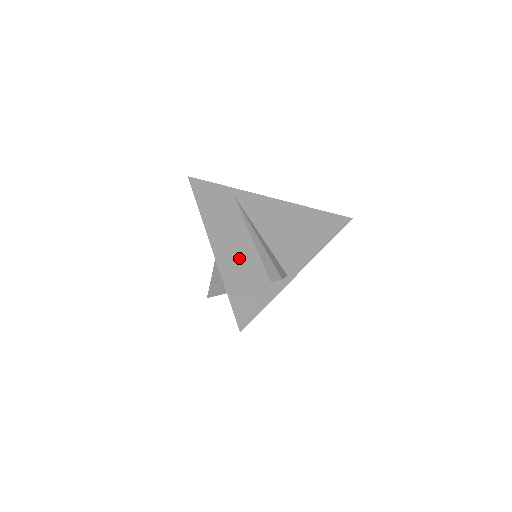
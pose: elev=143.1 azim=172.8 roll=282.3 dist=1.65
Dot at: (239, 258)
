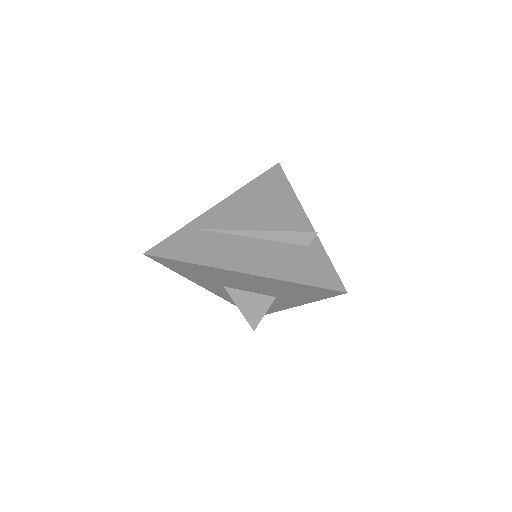
Dot at: (268, 257)
